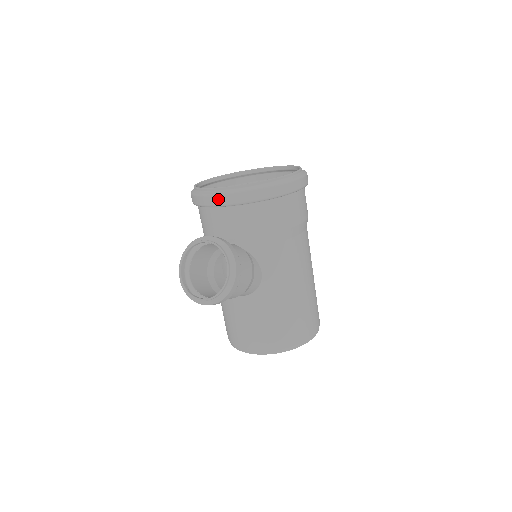
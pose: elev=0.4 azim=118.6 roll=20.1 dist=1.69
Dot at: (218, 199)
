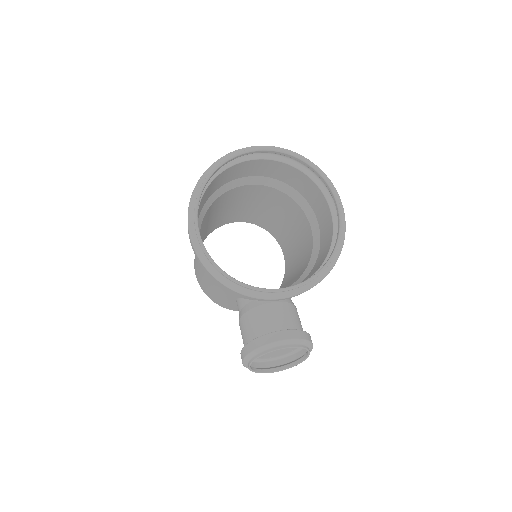
Dot at: occluded
